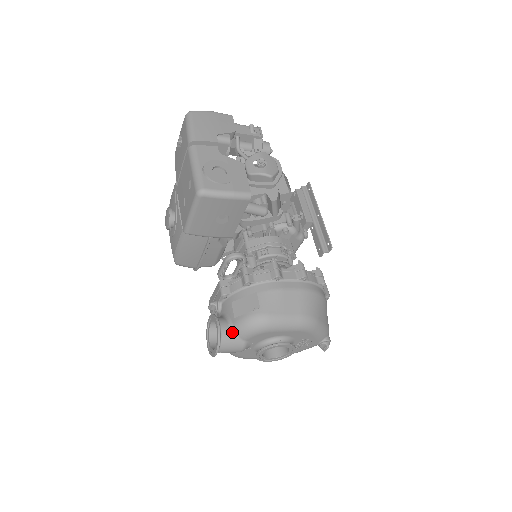
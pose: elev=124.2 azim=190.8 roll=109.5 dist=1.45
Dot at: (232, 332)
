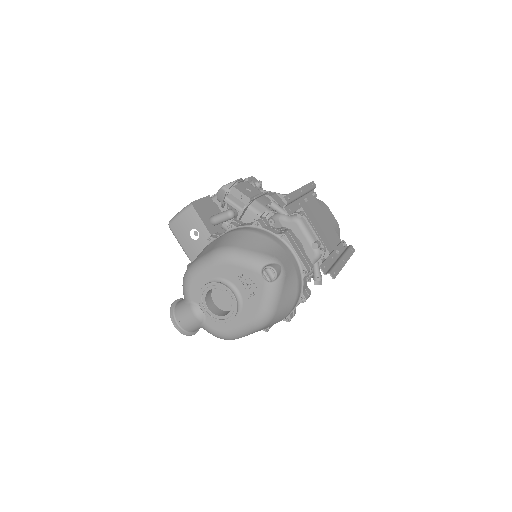
Dot at: (183, 301)
